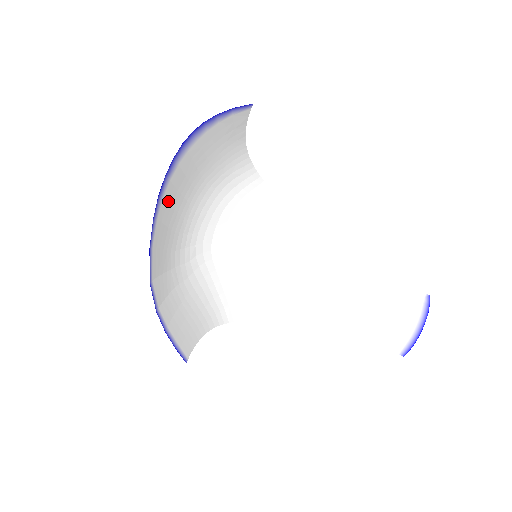
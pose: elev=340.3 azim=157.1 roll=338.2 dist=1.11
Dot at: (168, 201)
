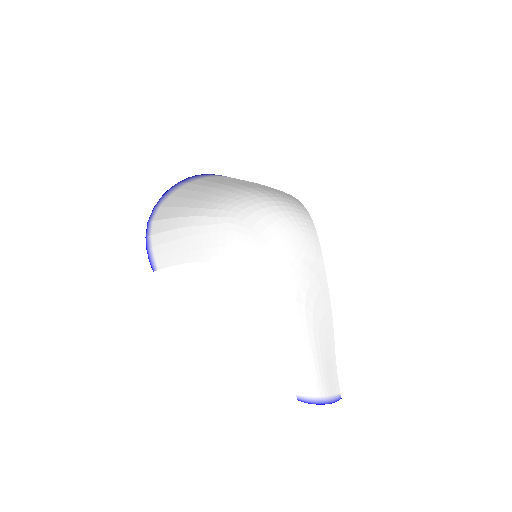
Dot at: (189, 189)
